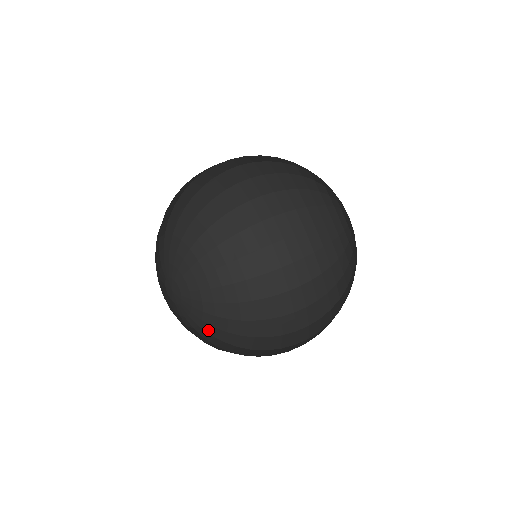
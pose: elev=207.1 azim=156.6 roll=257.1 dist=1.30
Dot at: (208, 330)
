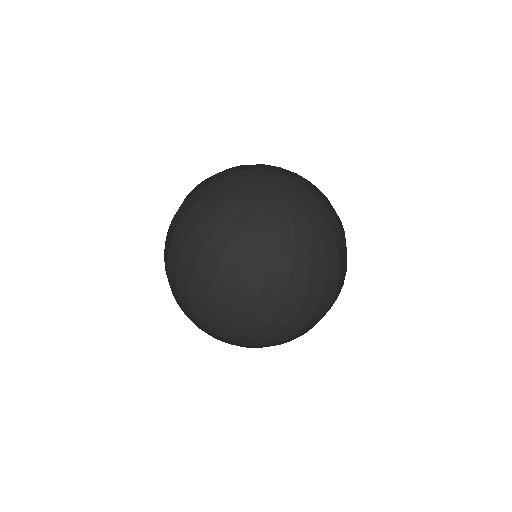
Dot at: (243, 341)
